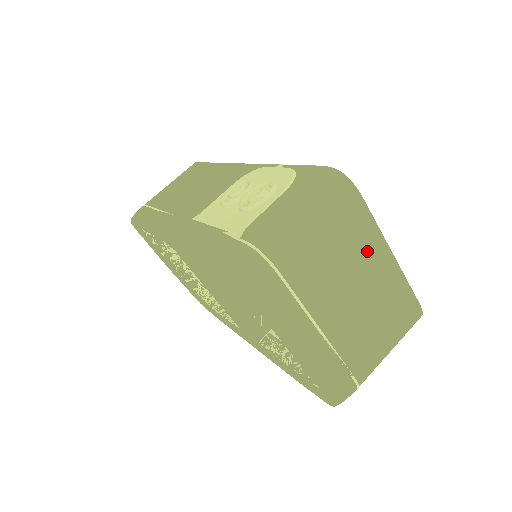
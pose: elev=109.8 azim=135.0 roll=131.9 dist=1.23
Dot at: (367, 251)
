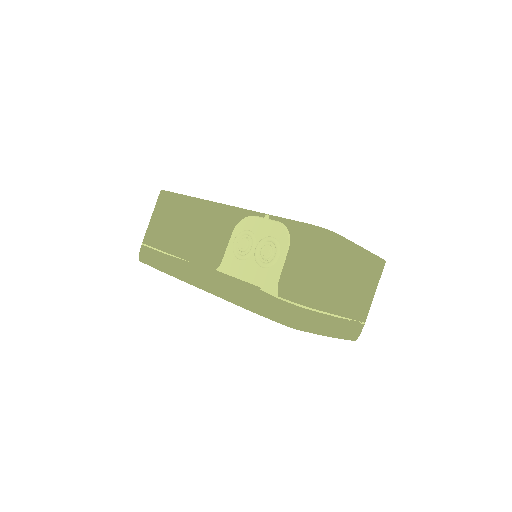
Dot at: (351, 259)
